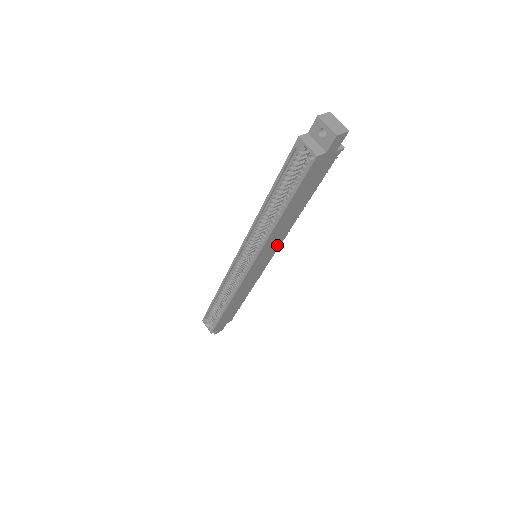
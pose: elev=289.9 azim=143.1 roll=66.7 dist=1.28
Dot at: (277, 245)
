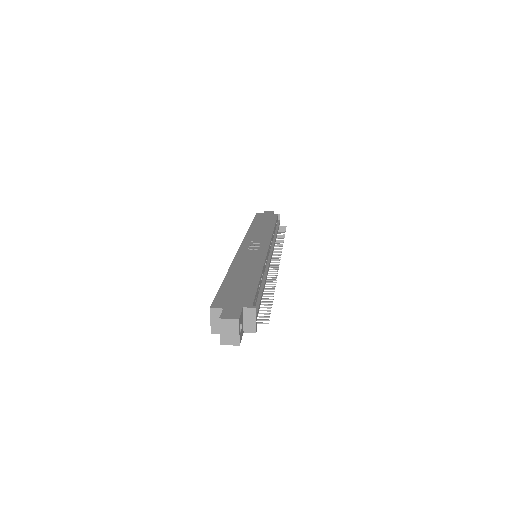
Dot at: occluded
